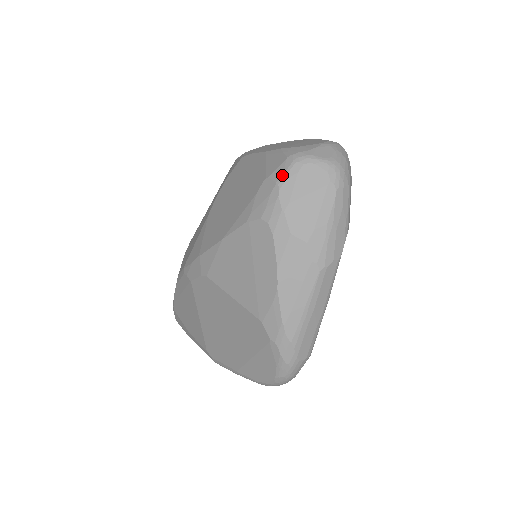
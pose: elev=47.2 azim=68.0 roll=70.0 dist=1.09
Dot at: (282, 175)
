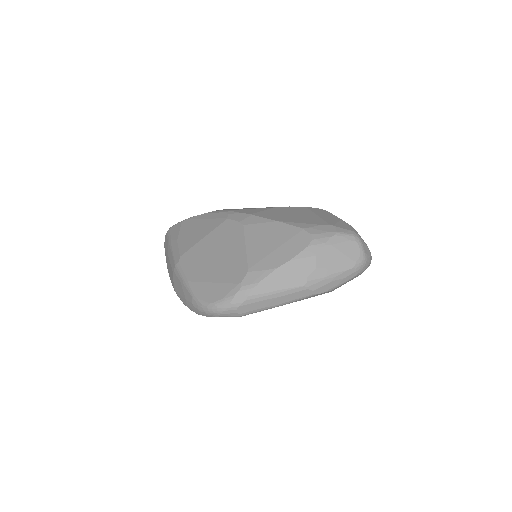
Dot at: (343, 232)
